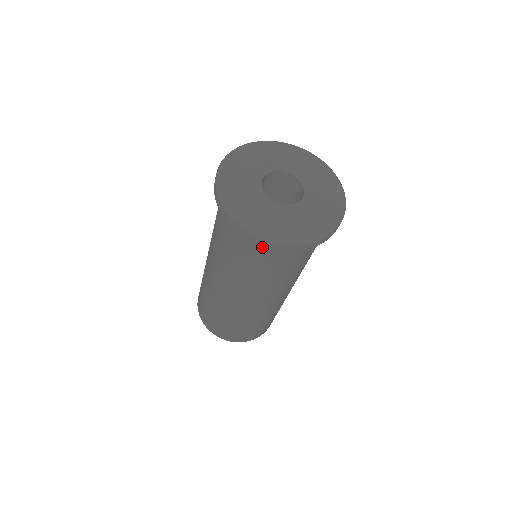
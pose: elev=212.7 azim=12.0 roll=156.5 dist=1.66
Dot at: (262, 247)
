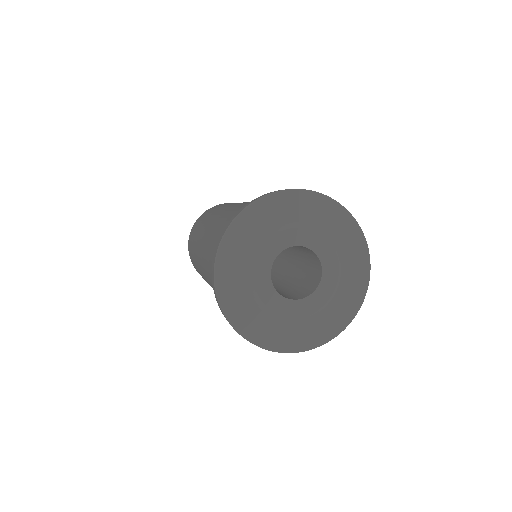
Dot at: occluded
